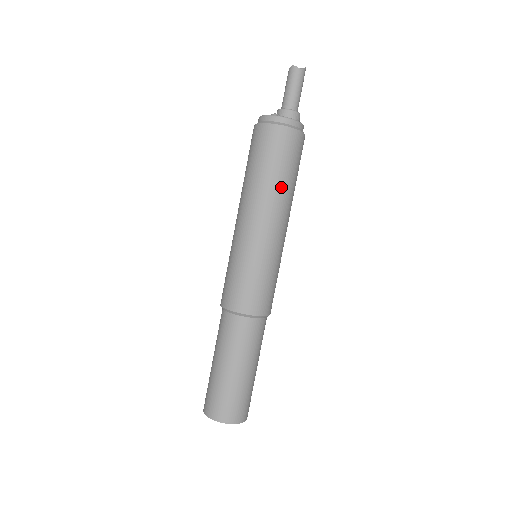
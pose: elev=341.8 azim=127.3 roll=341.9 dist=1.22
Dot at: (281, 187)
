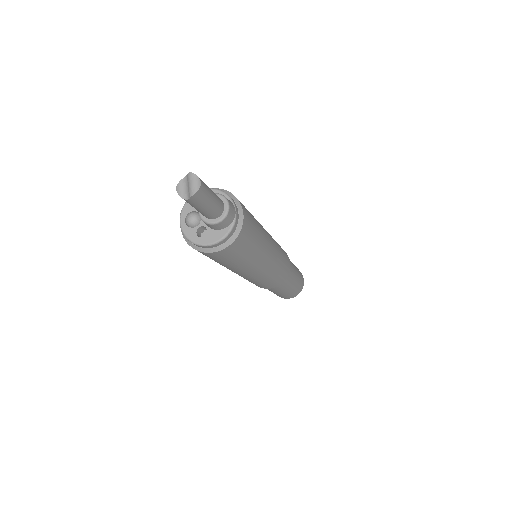
Dot at: (224, 266)
